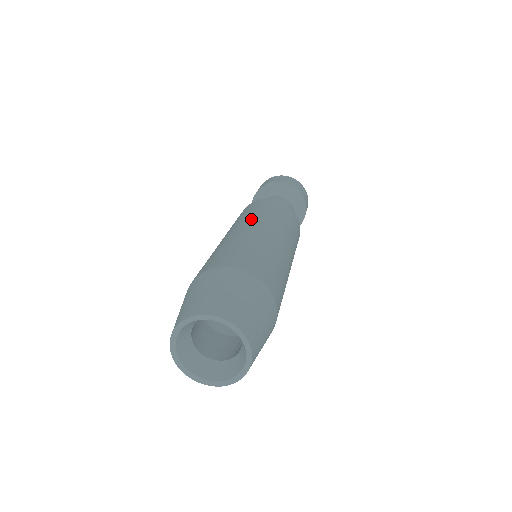
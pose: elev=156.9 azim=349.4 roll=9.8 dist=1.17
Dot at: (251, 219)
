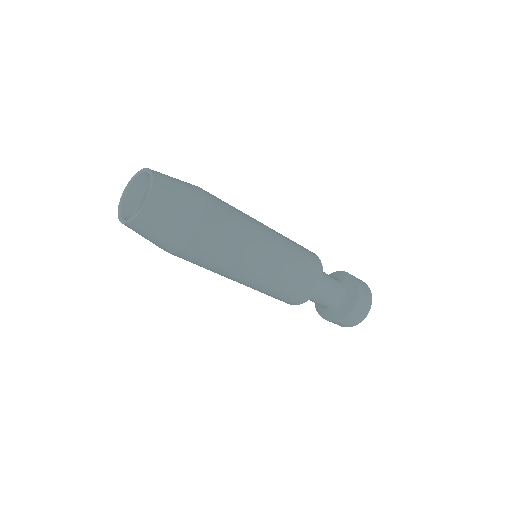
Dot at: occluded
